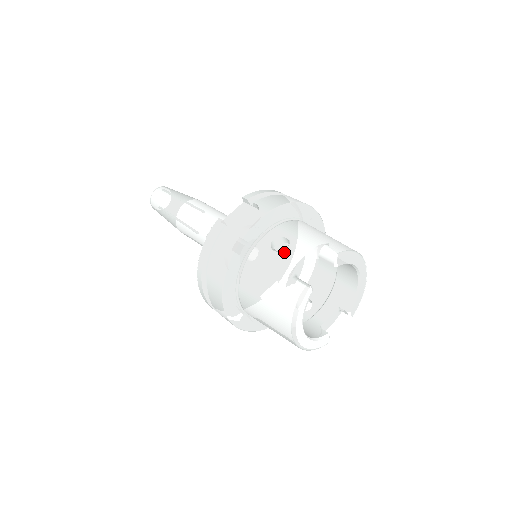
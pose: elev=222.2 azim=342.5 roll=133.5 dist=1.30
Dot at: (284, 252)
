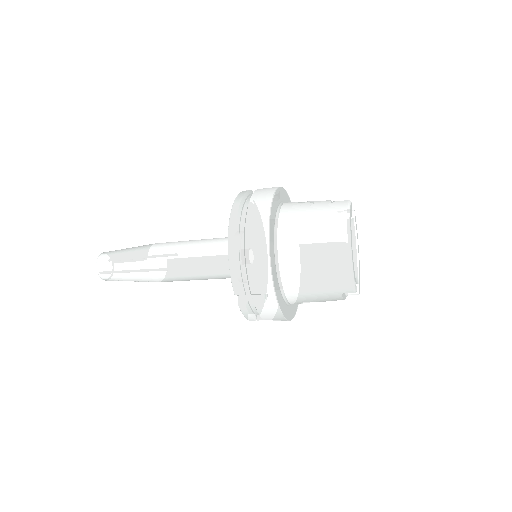
Dot at: occluded
